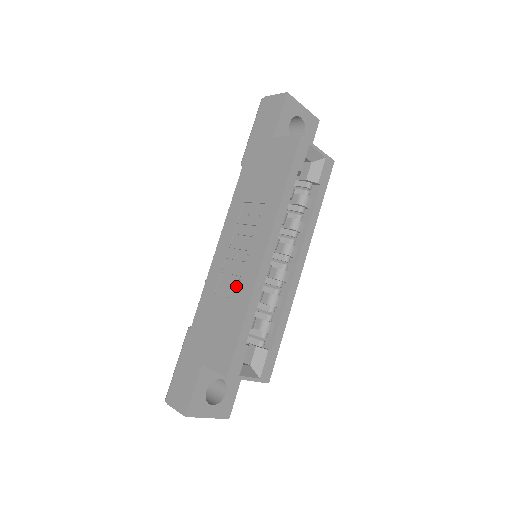
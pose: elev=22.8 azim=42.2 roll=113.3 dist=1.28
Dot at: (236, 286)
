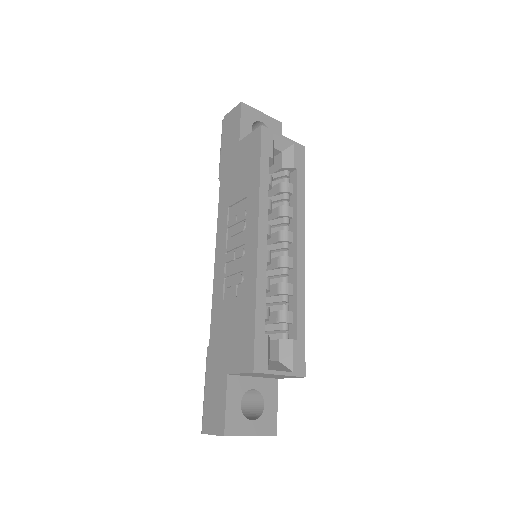
Dot at: (240, 282)
